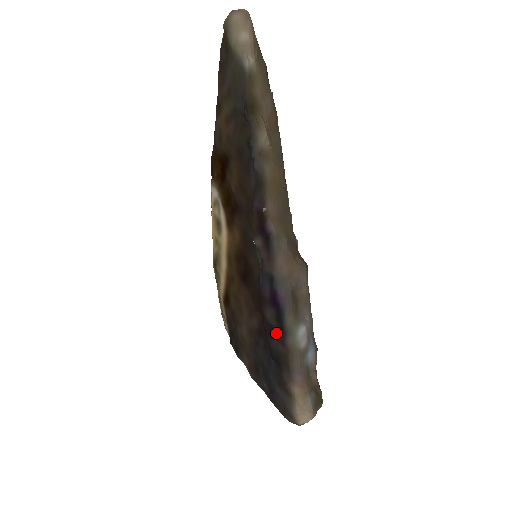
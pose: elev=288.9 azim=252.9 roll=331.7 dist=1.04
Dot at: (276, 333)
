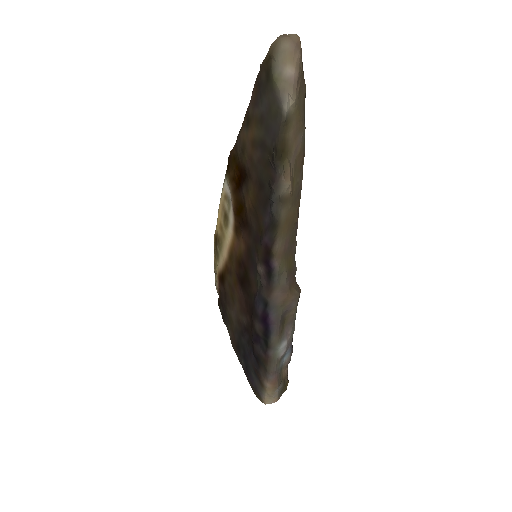
Dot at: (261, 342)
